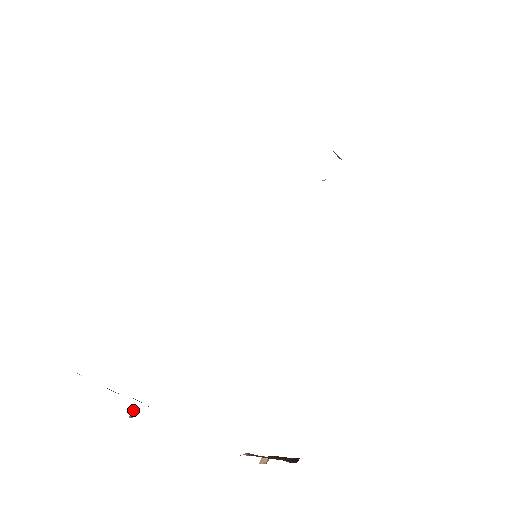
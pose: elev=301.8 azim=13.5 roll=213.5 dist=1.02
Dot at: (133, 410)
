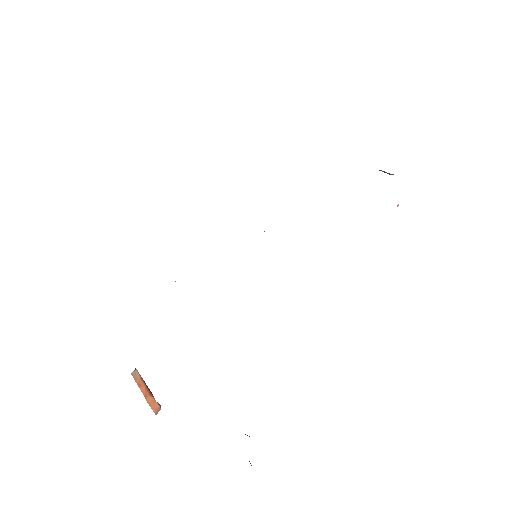
Dot at: occluded
